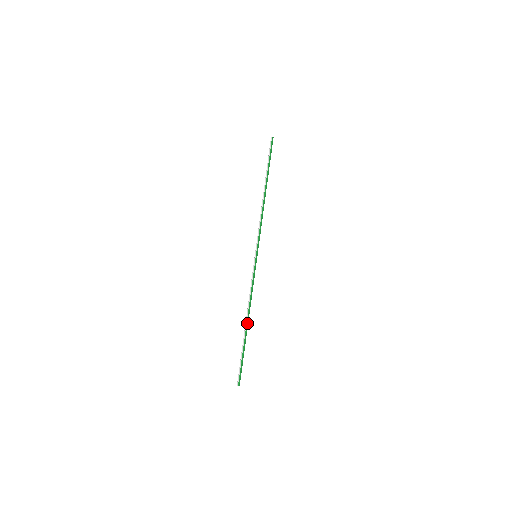
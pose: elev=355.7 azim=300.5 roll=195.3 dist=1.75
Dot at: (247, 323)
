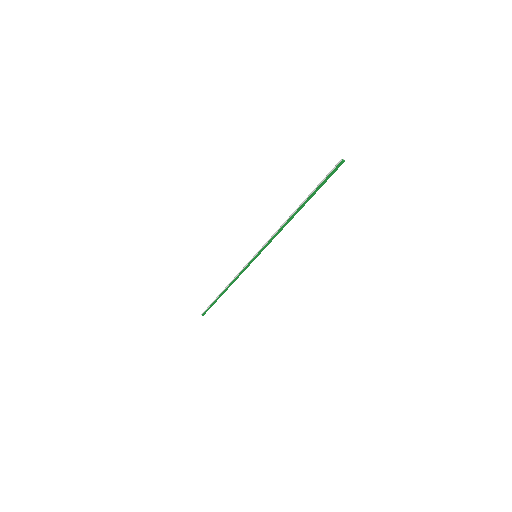
Dot at: (224, 291)
